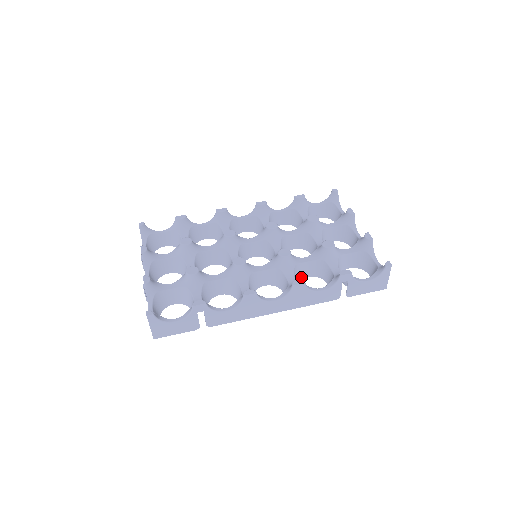
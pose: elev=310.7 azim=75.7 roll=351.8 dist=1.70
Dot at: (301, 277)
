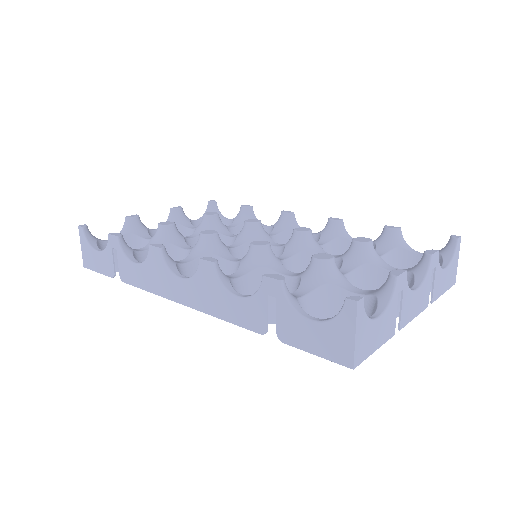
Dot at: occluded
